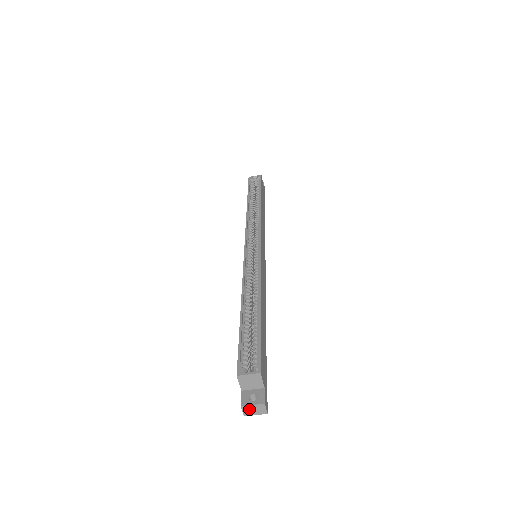
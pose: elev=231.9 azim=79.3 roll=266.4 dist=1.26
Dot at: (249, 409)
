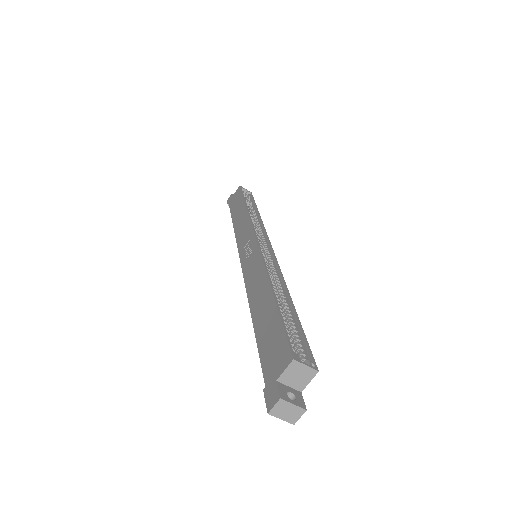
Dot at: (284, 407)
